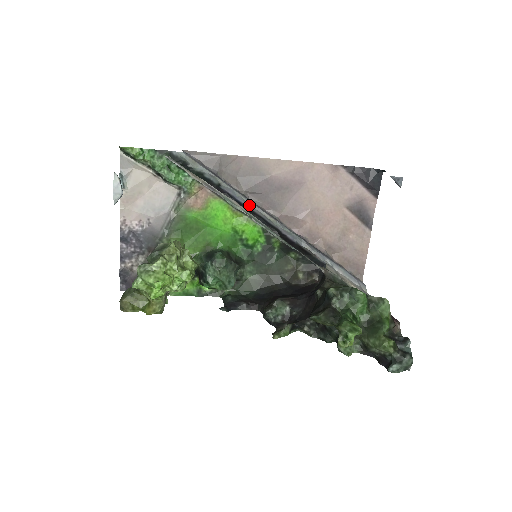
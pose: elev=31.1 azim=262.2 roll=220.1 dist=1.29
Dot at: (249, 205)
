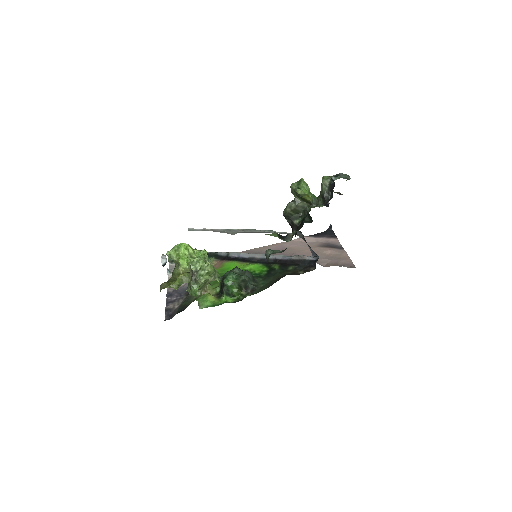
Dot at: (249, 255)
